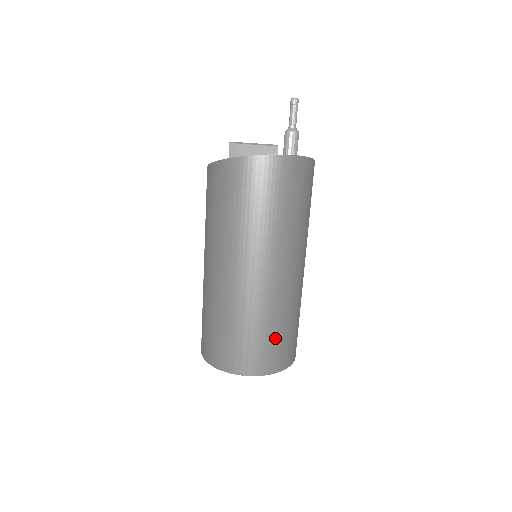
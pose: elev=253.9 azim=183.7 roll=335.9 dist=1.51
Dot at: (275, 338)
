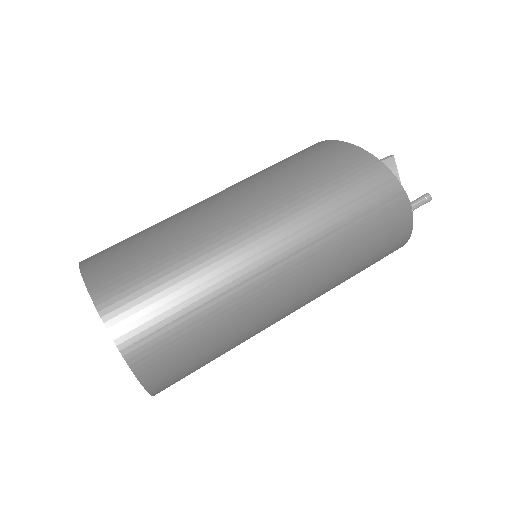
Dot at: (201, 354)
